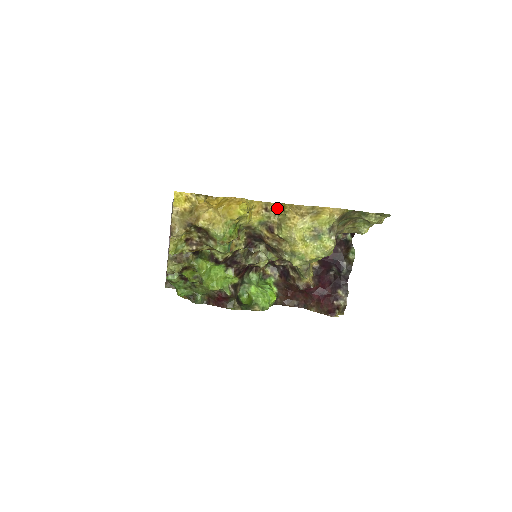
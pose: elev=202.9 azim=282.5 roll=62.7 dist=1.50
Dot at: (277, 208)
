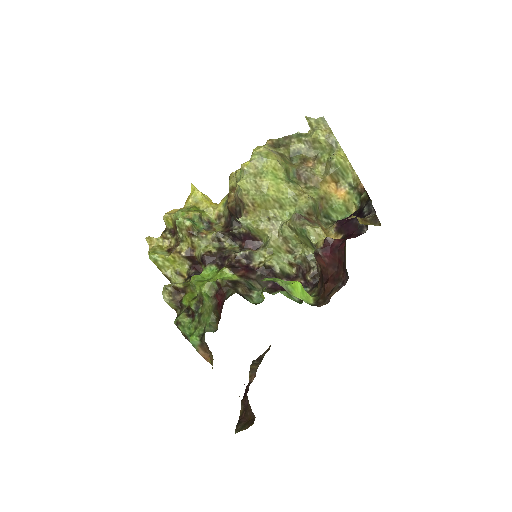
Dot at: occluded
